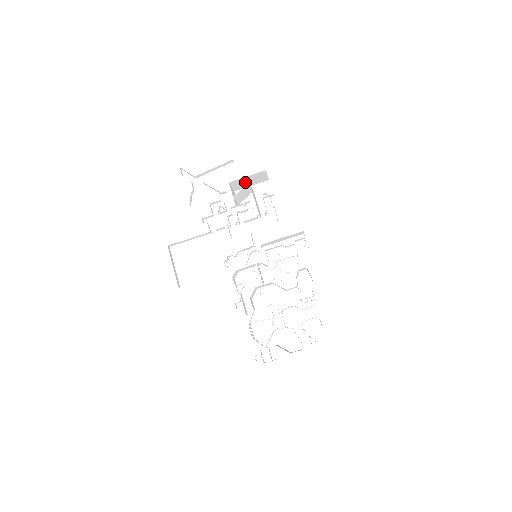
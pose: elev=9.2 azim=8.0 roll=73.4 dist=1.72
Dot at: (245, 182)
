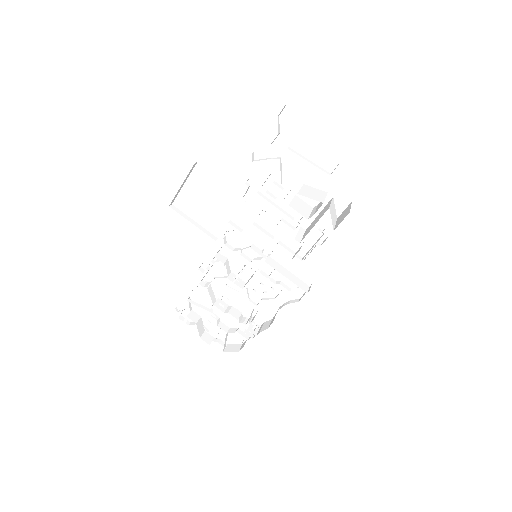
Dot at: occluded
